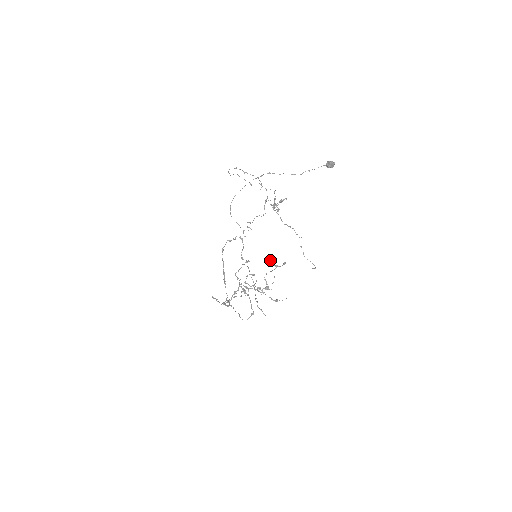
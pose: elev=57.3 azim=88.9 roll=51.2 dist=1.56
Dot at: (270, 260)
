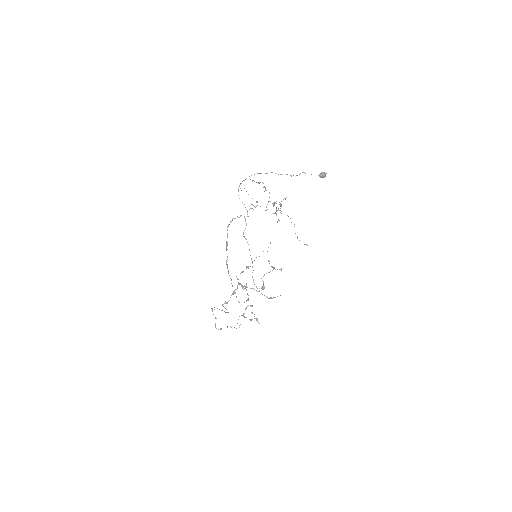
Dot at: (268, 260)
